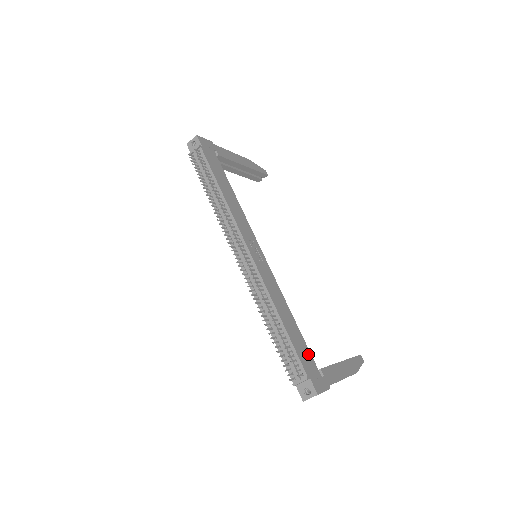
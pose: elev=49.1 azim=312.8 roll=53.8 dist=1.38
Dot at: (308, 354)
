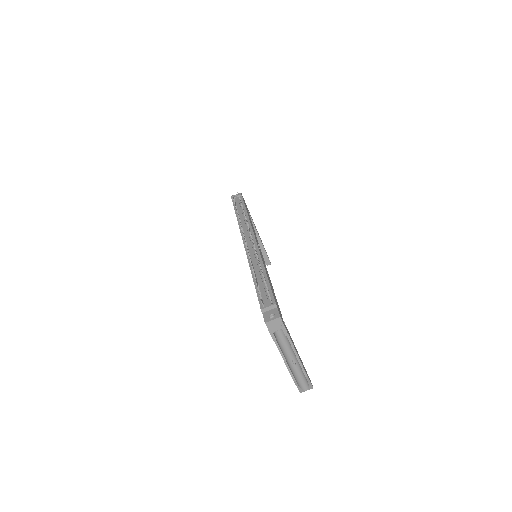
Dot at: (278, 306)
